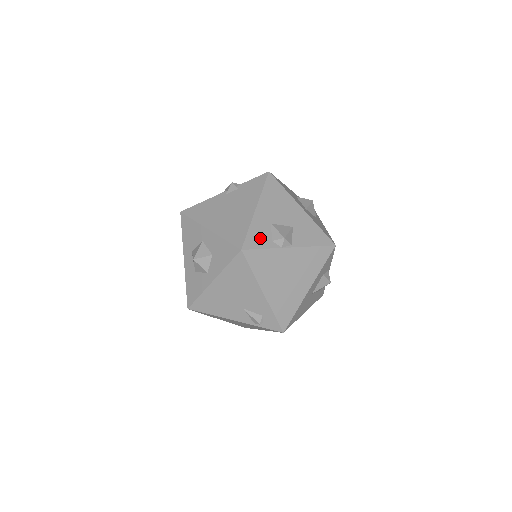
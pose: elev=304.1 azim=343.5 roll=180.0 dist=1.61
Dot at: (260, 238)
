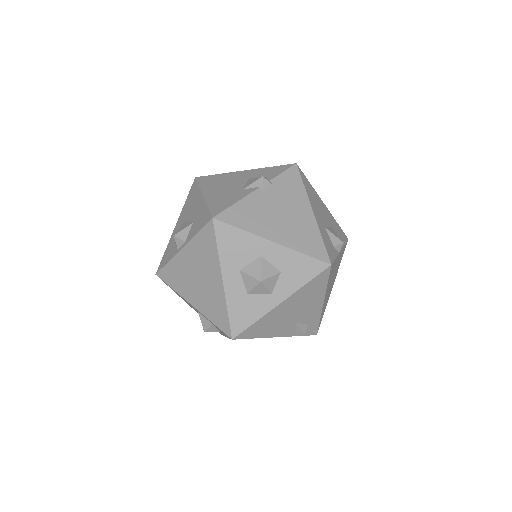
Dot at: (330, 246)
